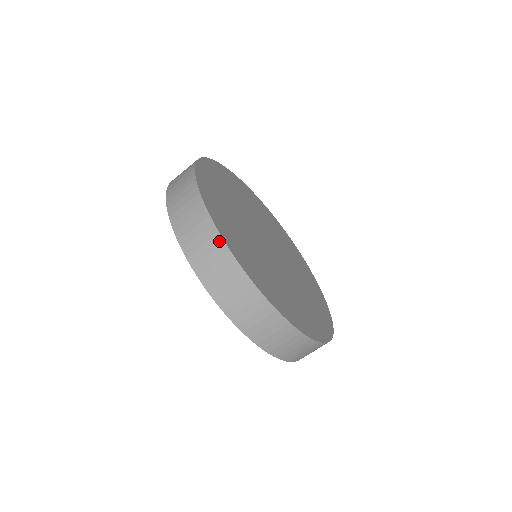
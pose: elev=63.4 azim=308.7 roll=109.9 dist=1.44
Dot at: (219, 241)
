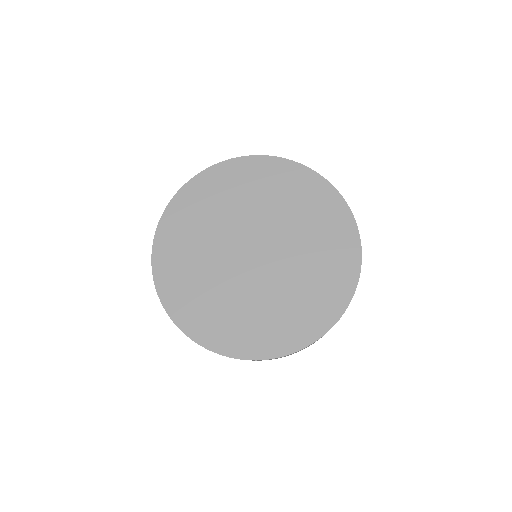
Dot at: occluded
